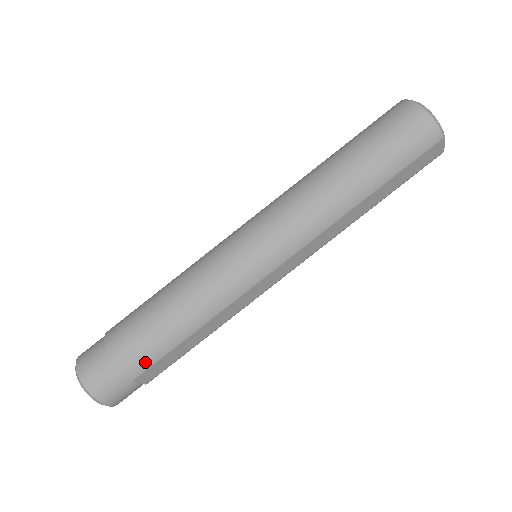
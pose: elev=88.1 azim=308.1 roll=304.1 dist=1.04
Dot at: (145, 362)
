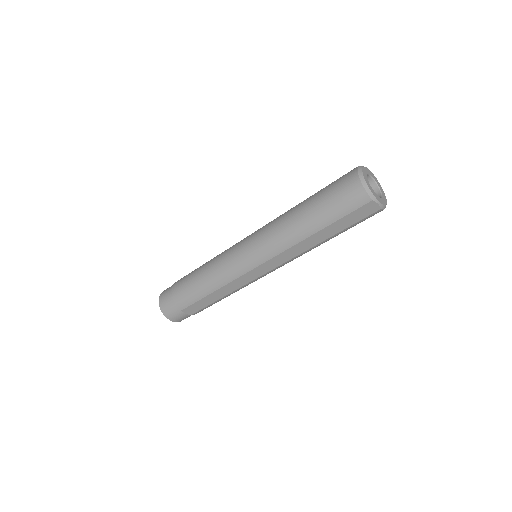
Dot at: (186, 303)
